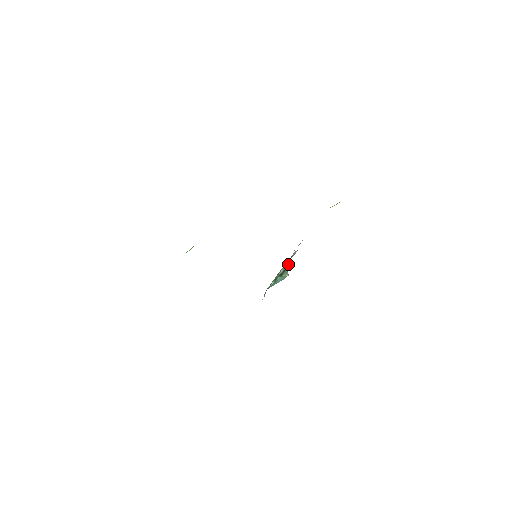
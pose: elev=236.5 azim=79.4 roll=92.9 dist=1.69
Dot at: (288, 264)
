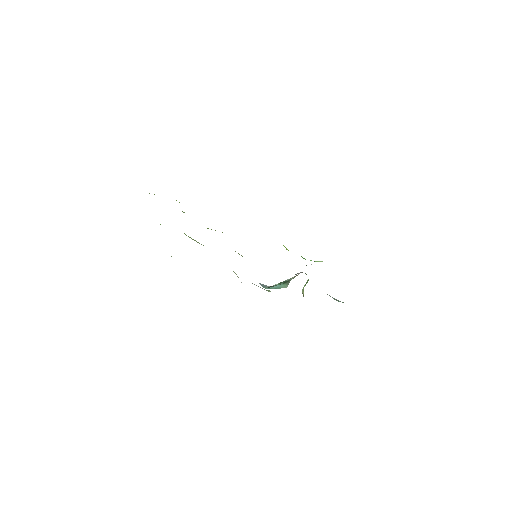
Dot at: occluded
